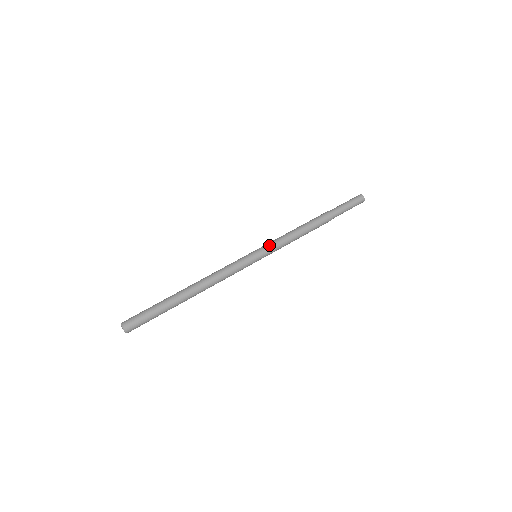
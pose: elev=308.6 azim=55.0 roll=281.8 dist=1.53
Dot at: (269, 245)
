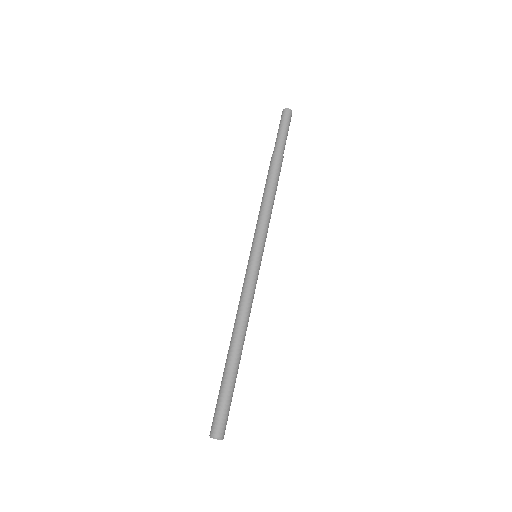
Dot at: (265, 237)
